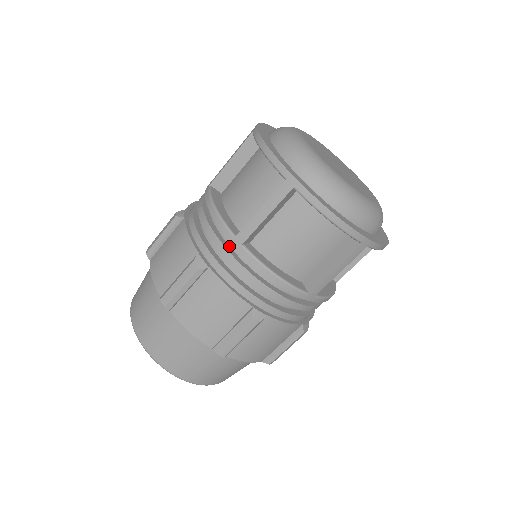
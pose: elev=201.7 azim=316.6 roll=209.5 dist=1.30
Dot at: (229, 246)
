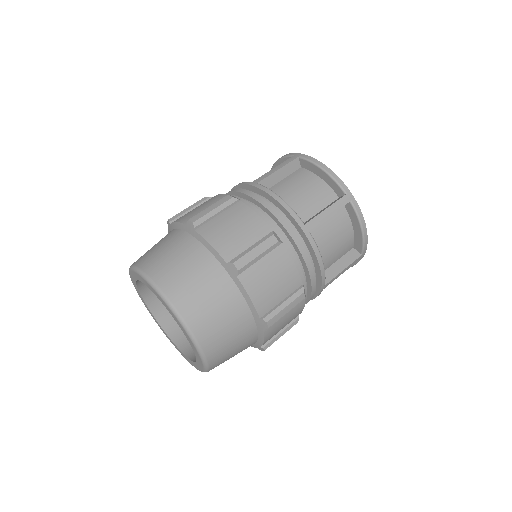
Dot at: occluded
